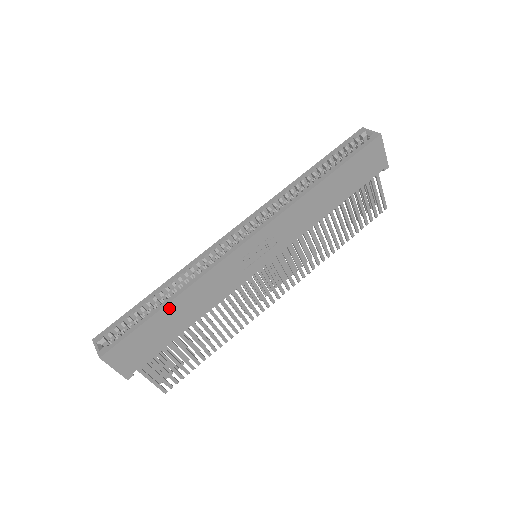
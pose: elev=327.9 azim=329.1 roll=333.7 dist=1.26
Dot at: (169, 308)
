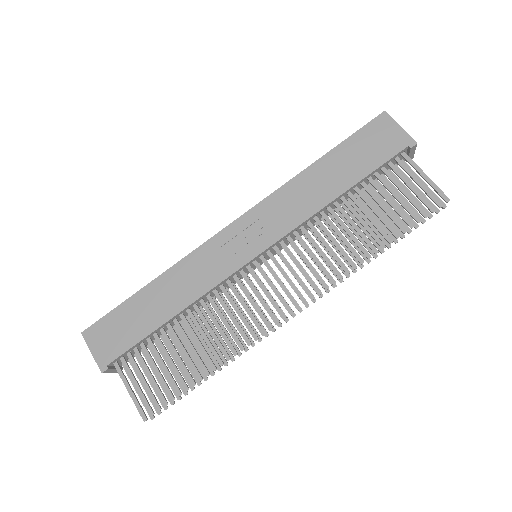
Dot at: (148, 291)
